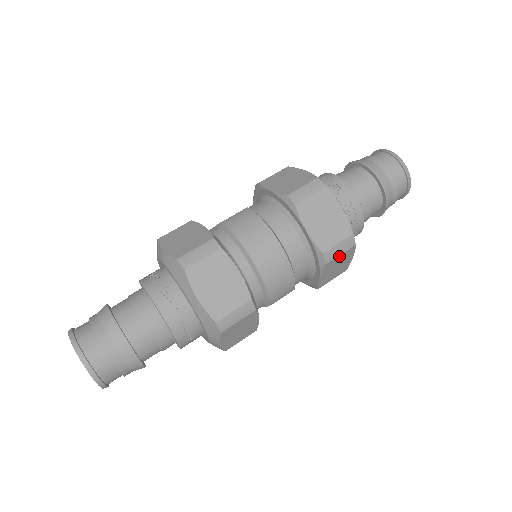
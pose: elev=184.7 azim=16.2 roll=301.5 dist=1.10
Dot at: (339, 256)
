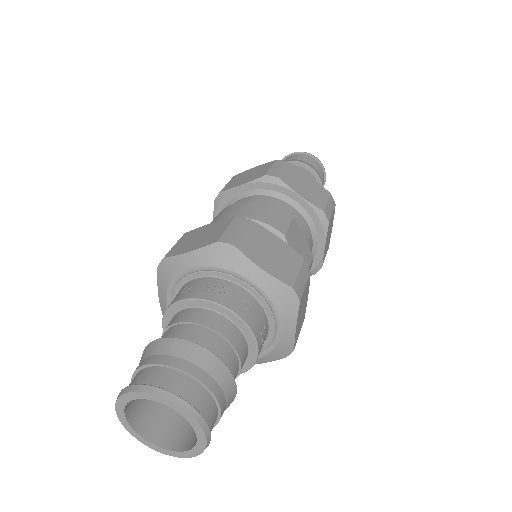
Dot at: (285, 172)
